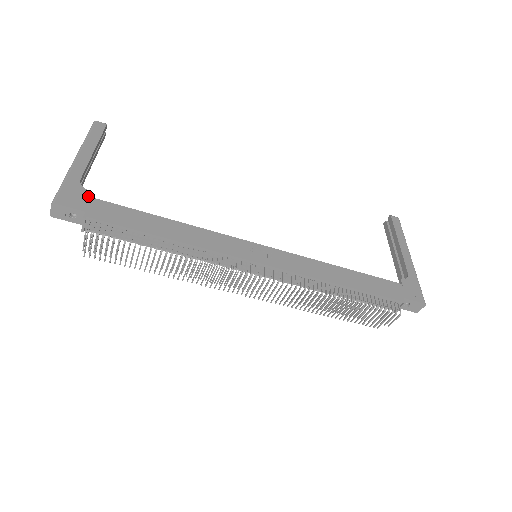
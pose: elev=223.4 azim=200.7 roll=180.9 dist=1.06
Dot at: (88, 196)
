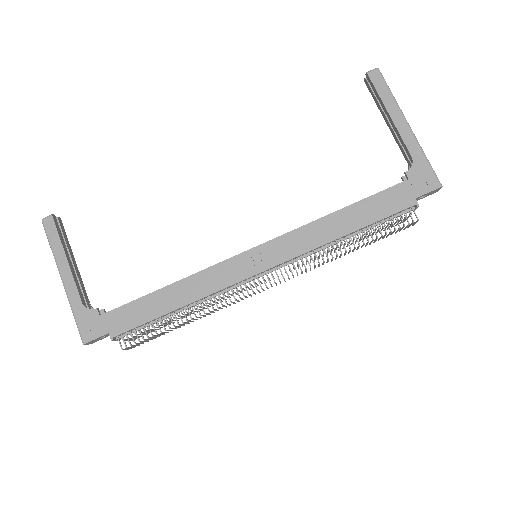
Dot at: (99, 316)
